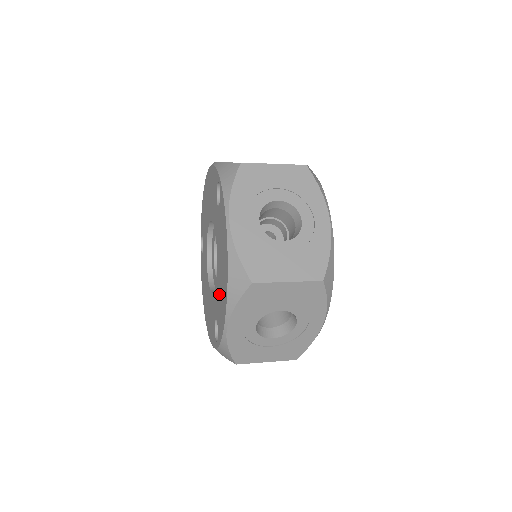
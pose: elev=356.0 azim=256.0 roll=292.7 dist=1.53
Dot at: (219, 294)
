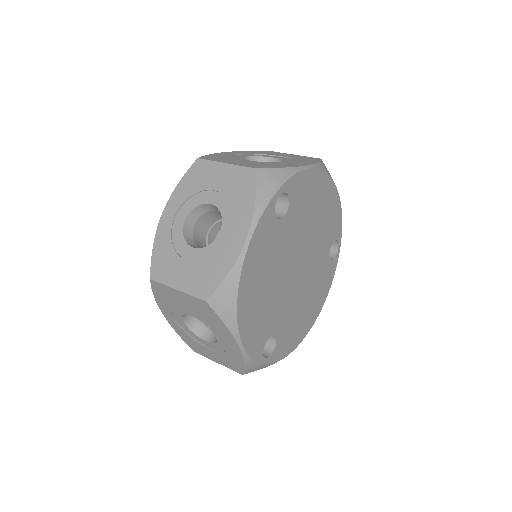
Dot at: occluded
